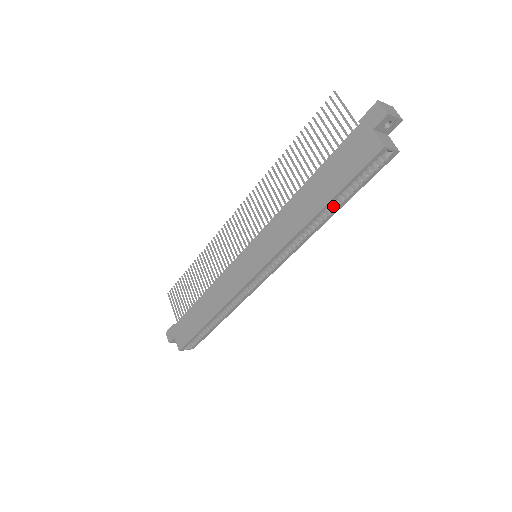
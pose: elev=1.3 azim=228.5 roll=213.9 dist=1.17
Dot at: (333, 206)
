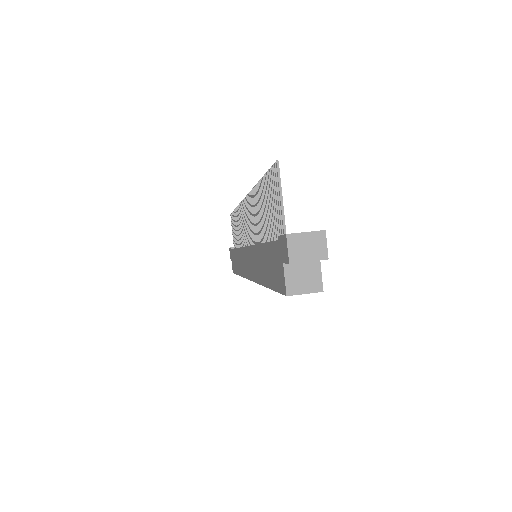
Dot at: occluded
